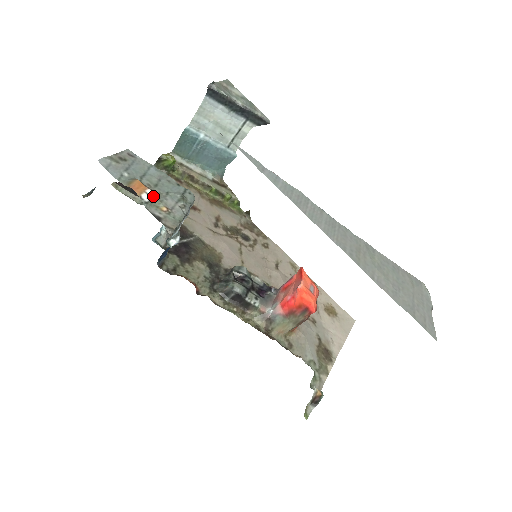
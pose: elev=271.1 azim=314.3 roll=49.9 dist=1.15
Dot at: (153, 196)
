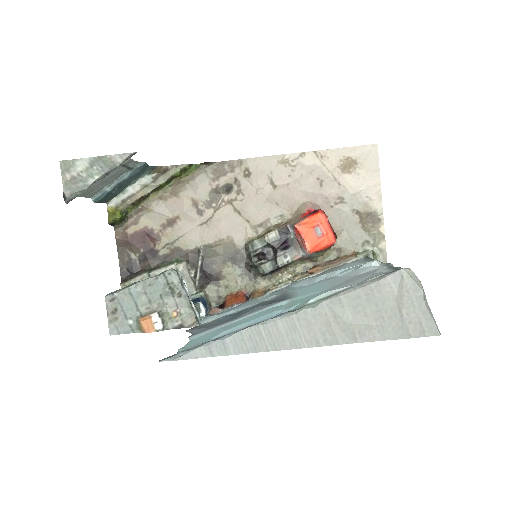
Dot at: (160, 317)
